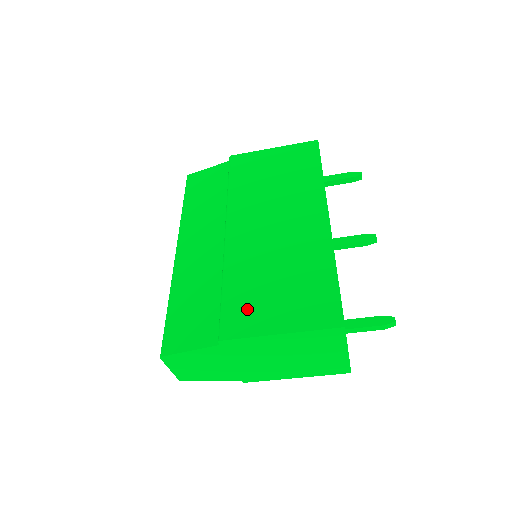
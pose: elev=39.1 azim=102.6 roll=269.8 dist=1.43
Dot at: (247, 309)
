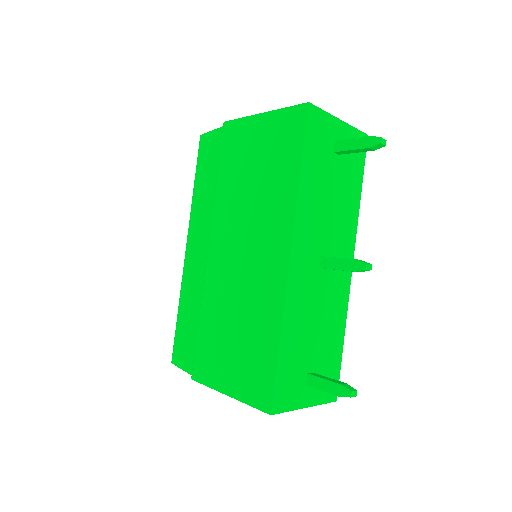
Dot at: (210, 355)
